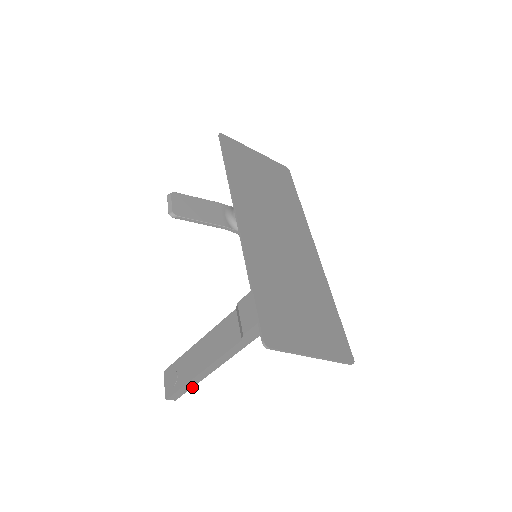
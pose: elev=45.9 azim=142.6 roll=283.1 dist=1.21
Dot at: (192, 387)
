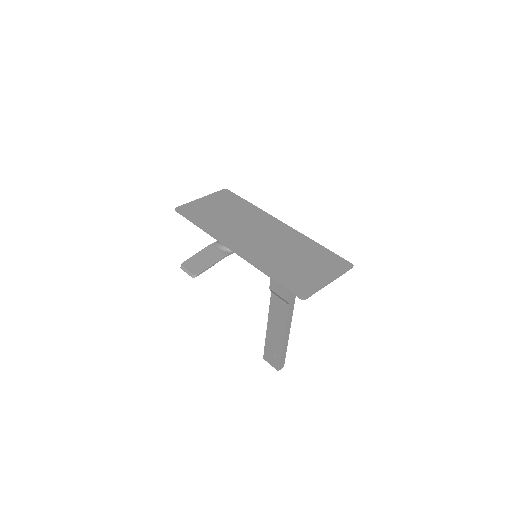
Dot at: occluded
